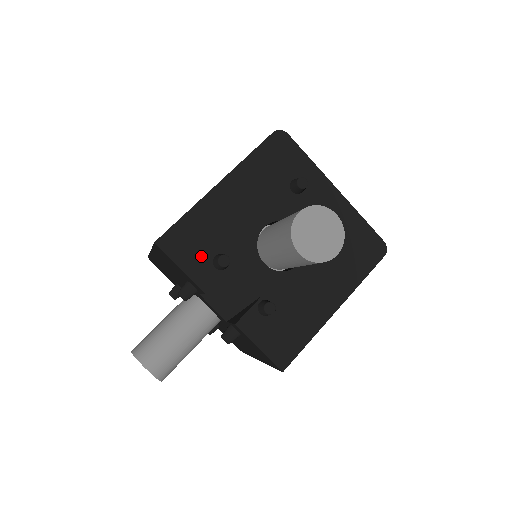
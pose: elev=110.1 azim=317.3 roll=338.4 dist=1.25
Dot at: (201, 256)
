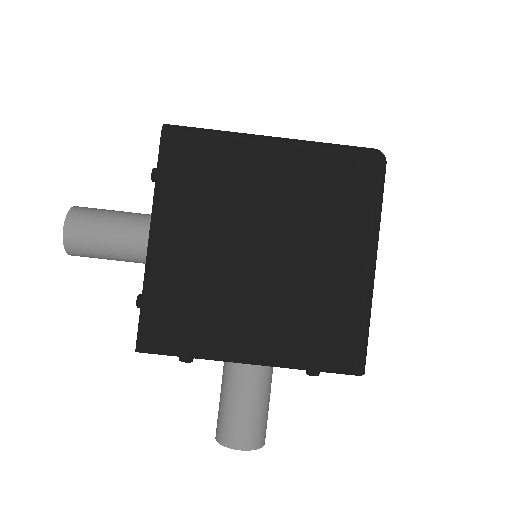
Dot at: occluded
